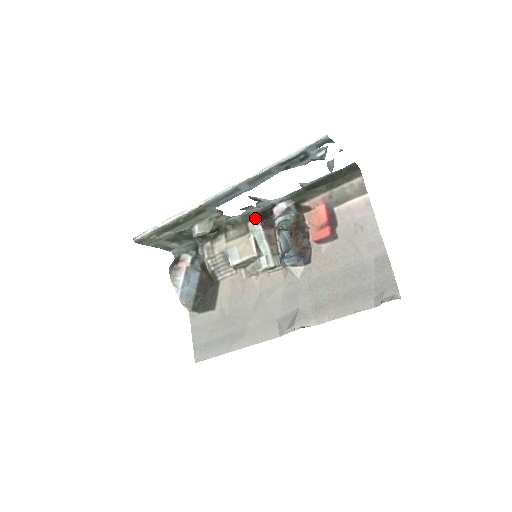
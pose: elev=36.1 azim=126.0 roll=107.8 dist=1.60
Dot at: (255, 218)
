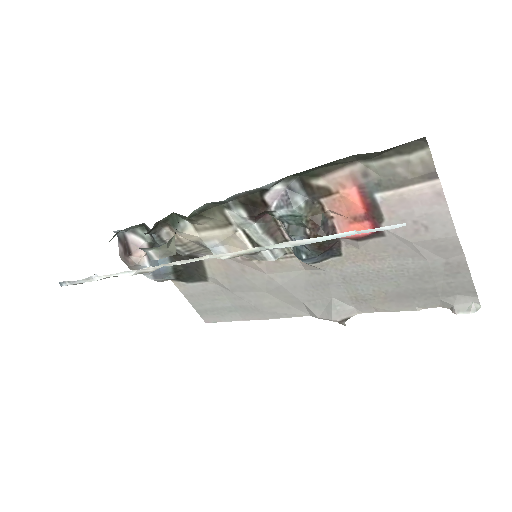
Dot at: (235, 207)
